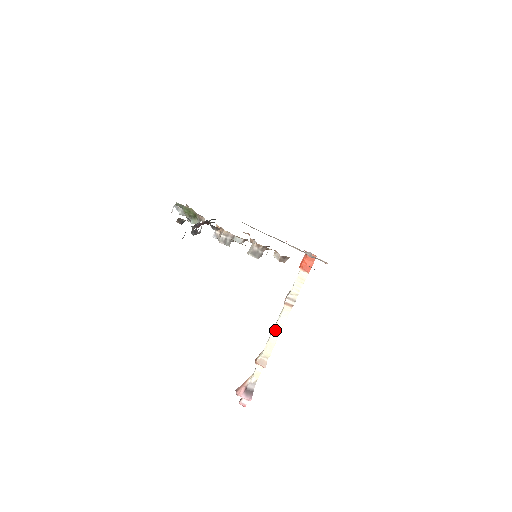
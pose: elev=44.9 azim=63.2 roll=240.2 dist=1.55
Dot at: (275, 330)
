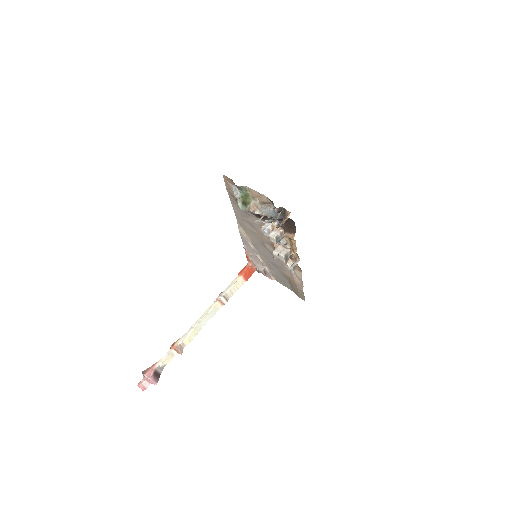
Dot at: (202, 321)
